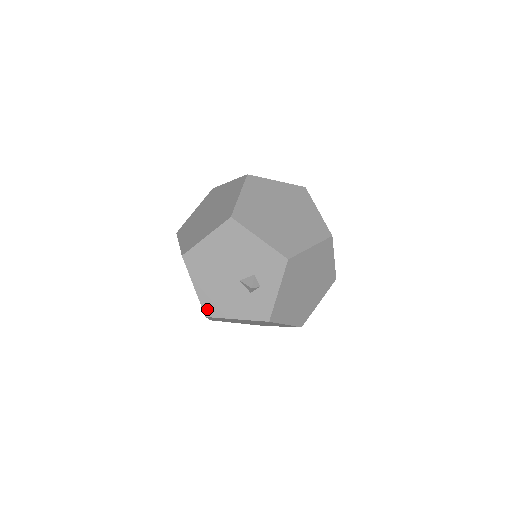
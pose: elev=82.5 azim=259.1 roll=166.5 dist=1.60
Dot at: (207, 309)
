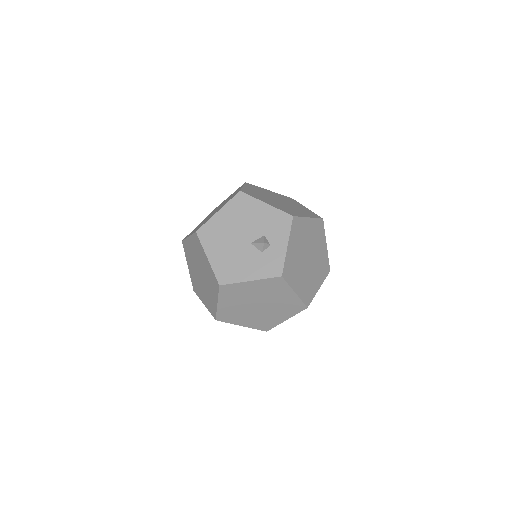
Dot at: (221, 277)
